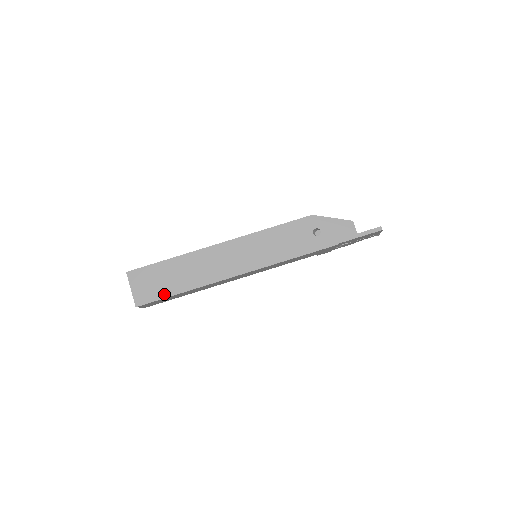
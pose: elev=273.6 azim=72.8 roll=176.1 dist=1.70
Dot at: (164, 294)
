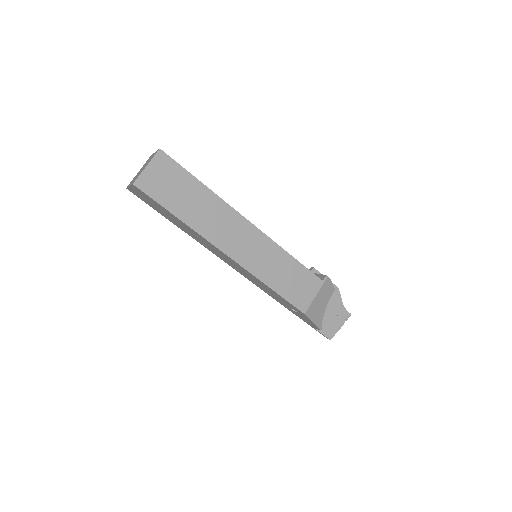
Dot at: (156, 210)
